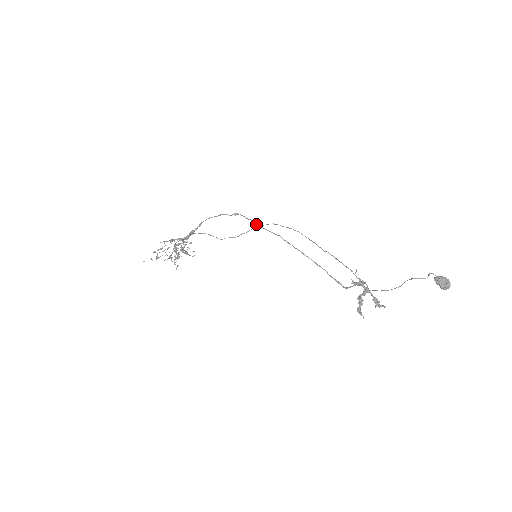
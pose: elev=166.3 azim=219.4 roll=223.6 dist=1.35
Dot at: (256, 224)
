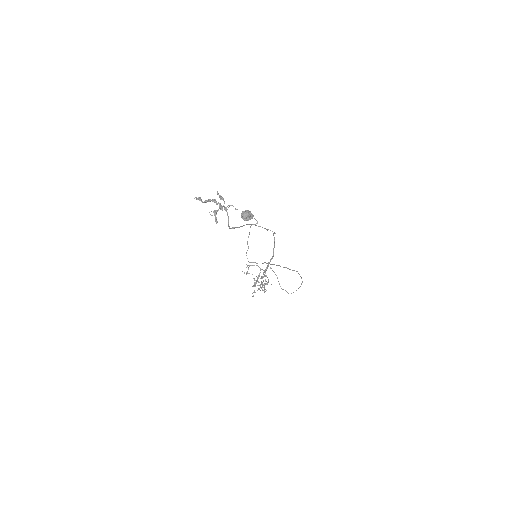
Dot at: occluded
